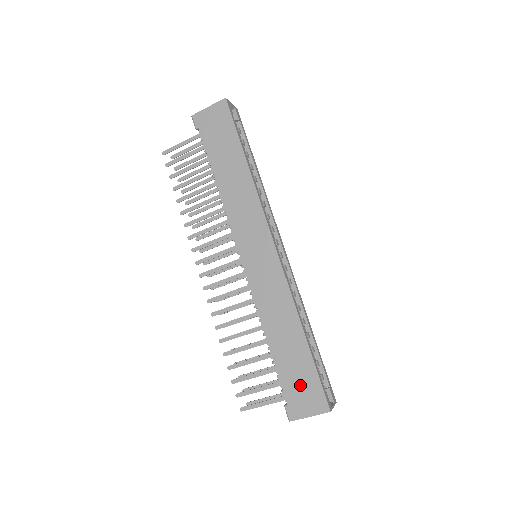
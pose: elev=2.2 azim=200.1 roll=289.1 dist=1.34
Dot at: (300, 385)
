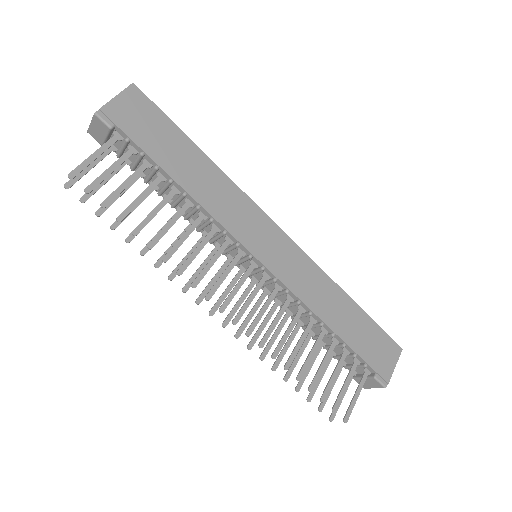
Dot at: (374, 346)
